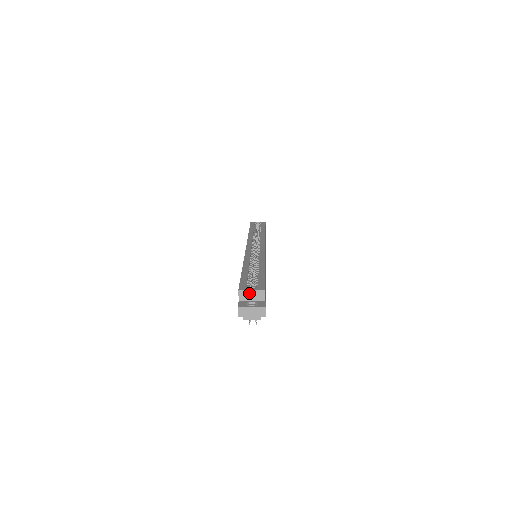
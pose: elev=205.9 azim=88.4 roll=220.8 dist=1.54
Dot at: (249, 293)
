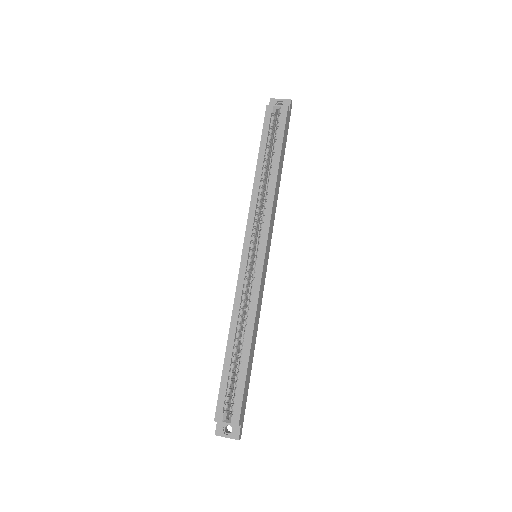
Dot at: occluded
